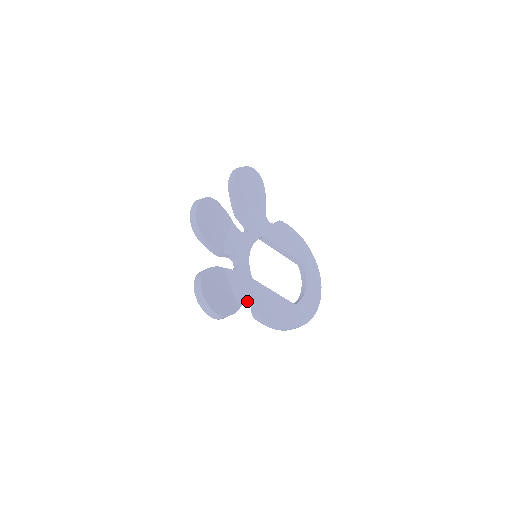
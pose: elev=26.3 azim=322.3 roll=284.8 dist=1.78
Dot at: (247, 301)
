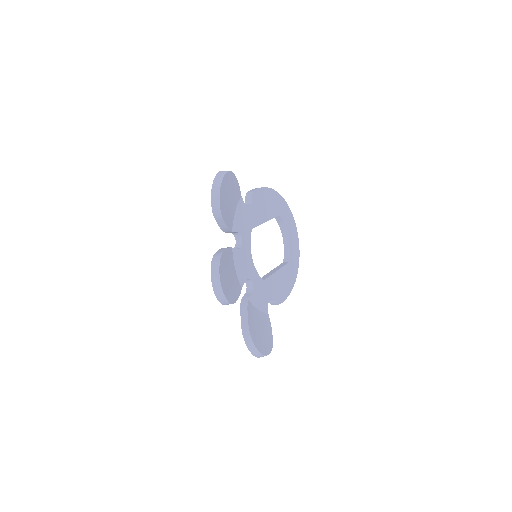
Dot at: occluded
